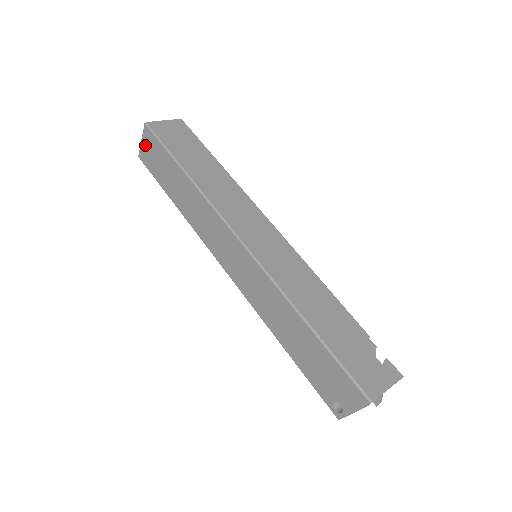
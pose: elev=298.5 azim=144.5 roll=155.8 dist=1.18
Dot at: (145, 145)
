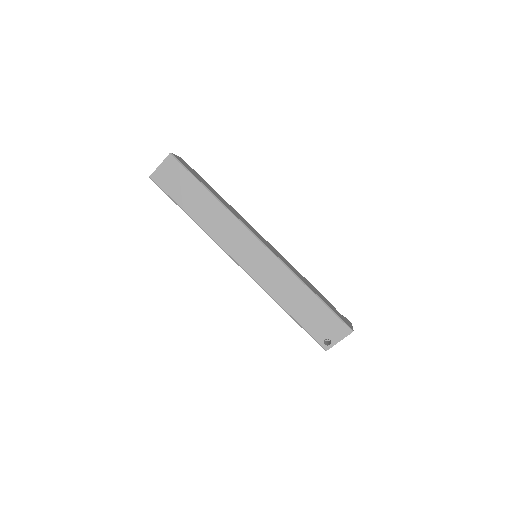
Dot at: (164, 169)
